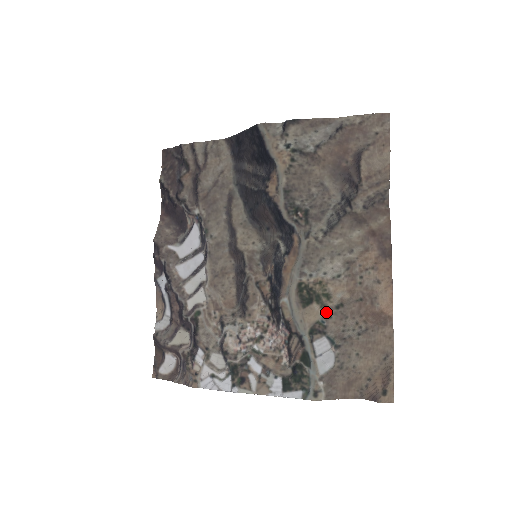
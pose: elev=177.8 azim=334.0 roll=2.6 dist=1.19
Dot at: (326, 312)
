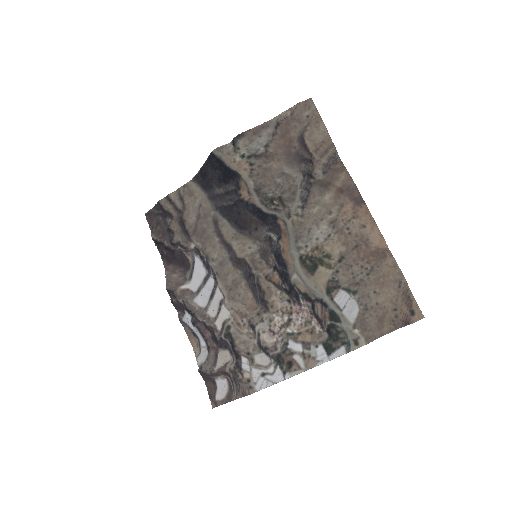
Dot at: (332, 269)
